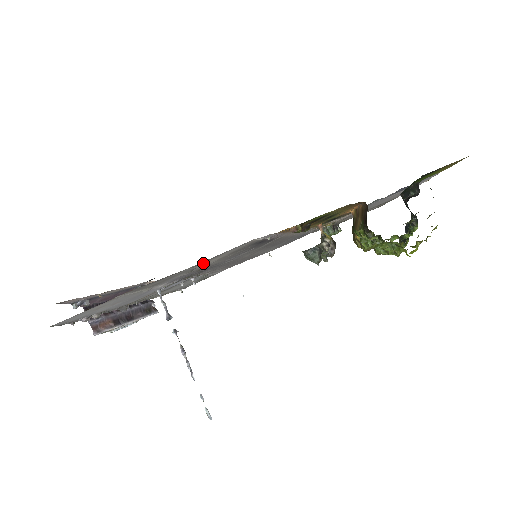
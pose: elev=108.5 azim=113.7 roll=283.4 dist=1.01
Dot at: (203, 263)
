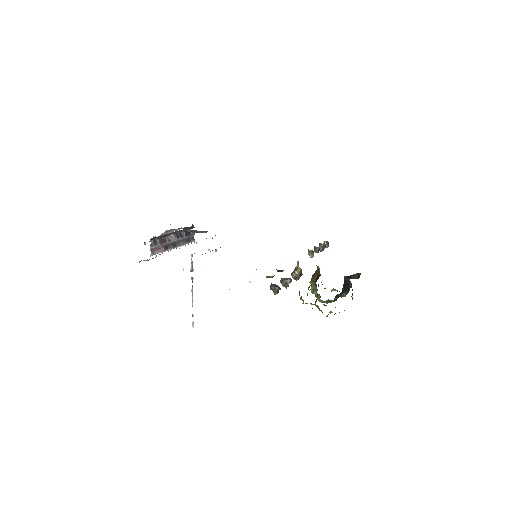
Dot at: occluded
